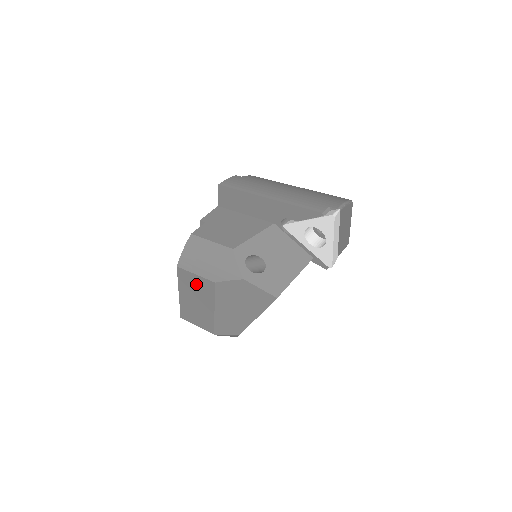
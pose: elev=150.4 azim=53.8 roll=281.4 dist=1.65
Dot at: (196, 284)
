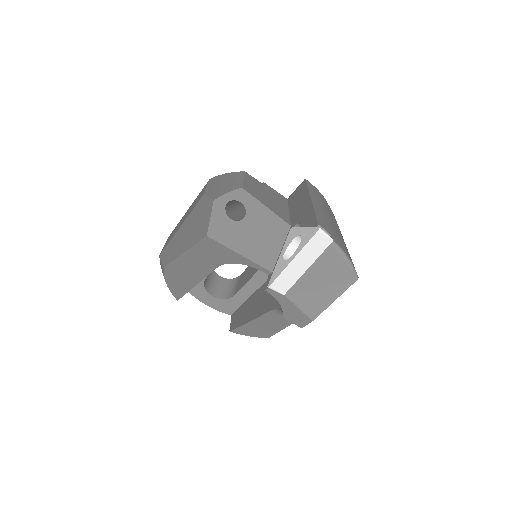
Dot at: occluded
